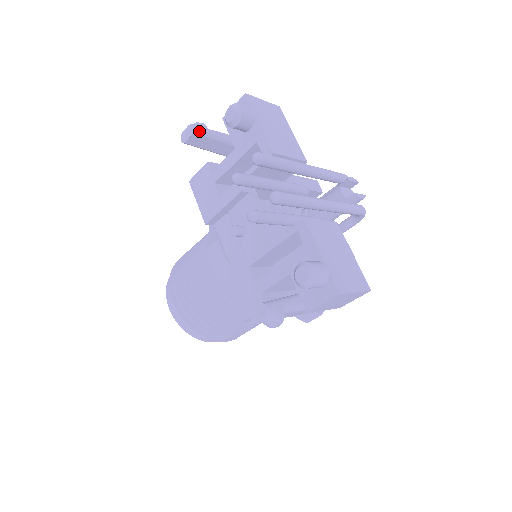
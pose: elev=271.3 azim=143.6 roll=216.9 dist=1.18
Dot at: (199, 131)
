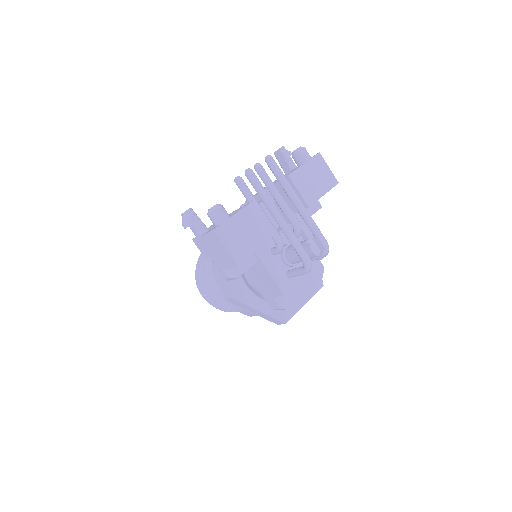
Dot at: (283, 151)
